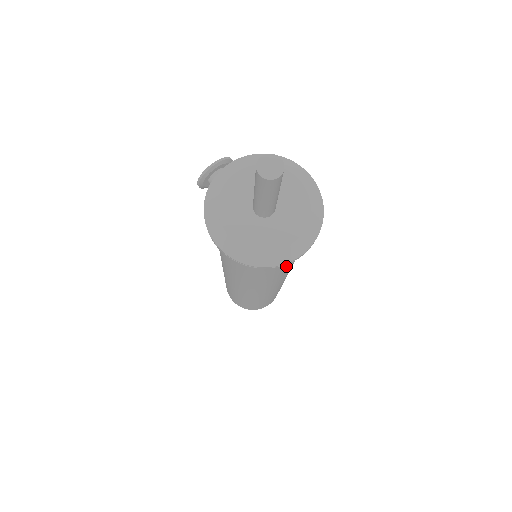
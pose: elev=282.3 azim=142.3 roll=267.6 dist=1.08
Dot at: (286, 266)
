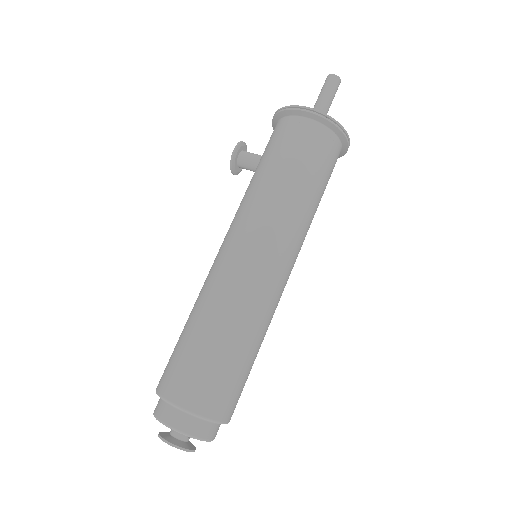
Dot at: (325, 185)
